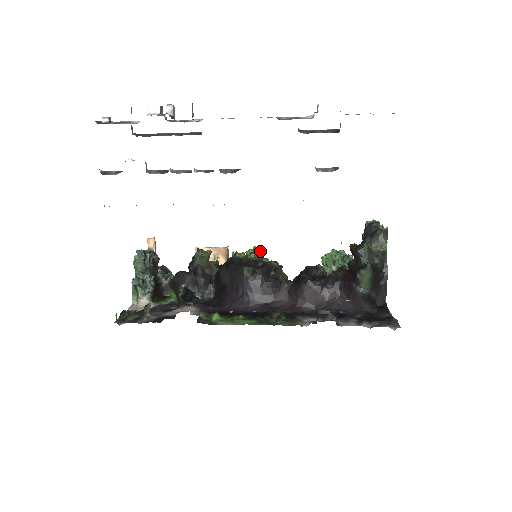
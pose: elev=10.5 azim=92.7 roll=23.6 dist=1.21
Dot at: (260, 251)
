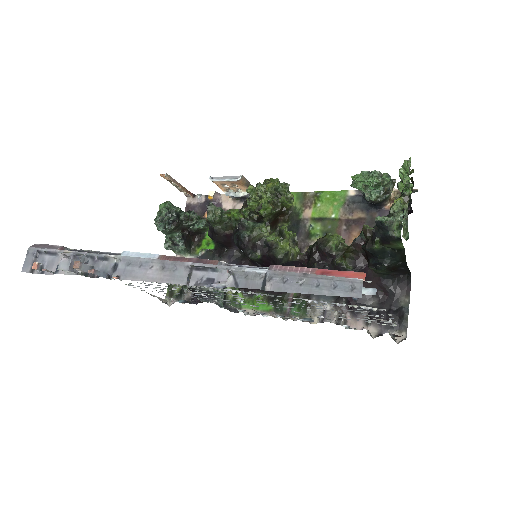
Dot at: (276, 184)
